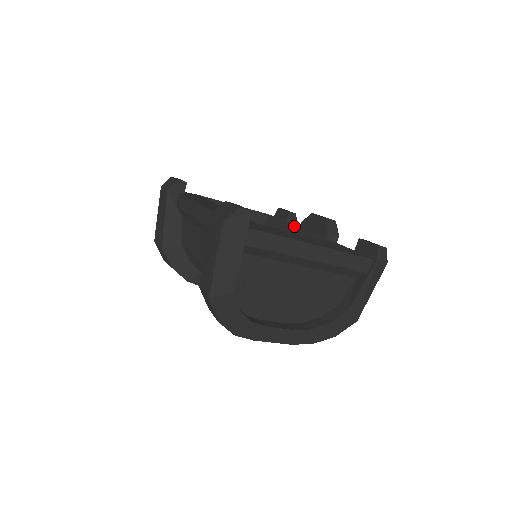
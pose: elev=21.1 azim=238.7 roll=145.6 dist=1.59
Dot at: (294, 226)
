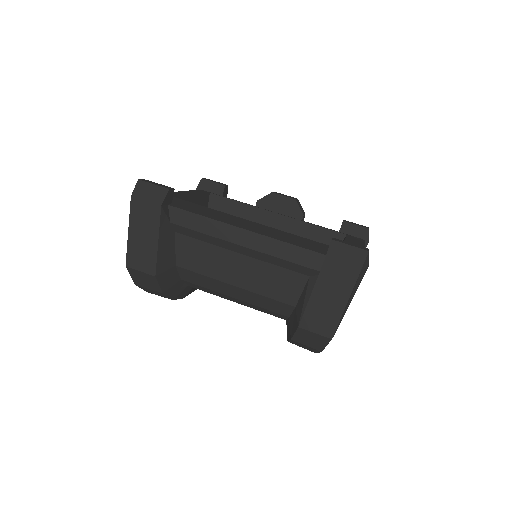
Dot at: (262, 210)
